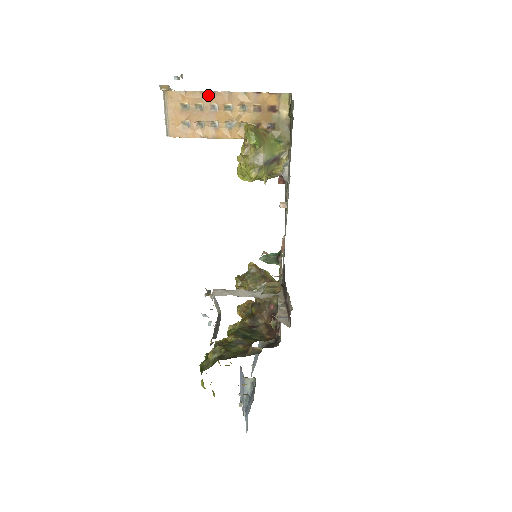
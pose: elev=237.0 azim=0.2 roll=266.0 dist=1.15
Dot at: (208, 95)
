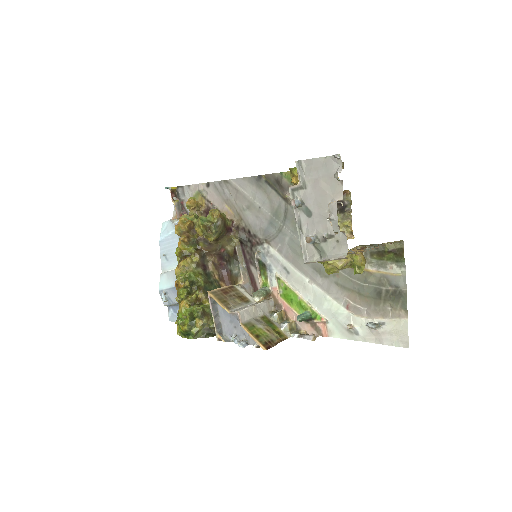
Dot at: occluded
